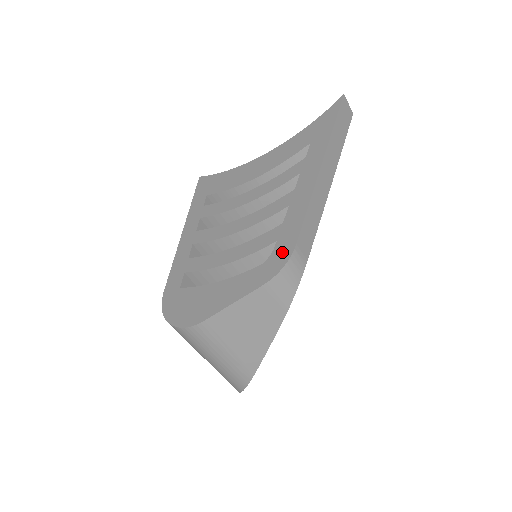
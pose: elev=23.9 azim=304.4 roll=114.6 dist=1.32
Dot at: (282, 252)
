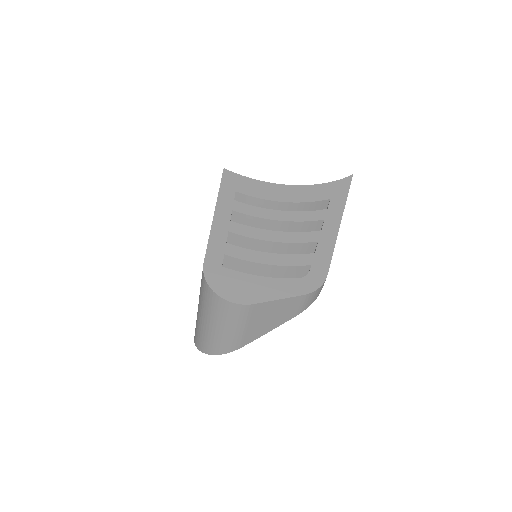
Dot at: (317, 276)
